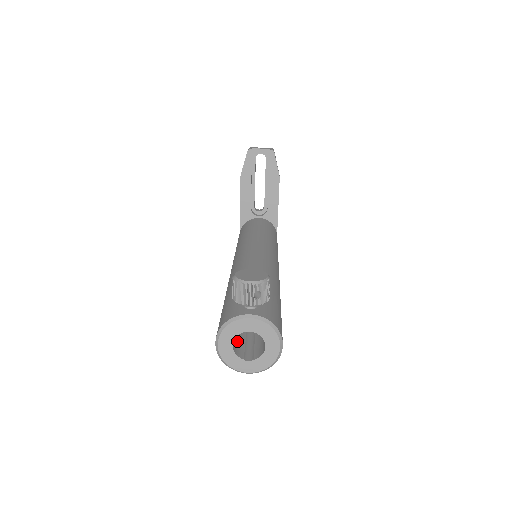
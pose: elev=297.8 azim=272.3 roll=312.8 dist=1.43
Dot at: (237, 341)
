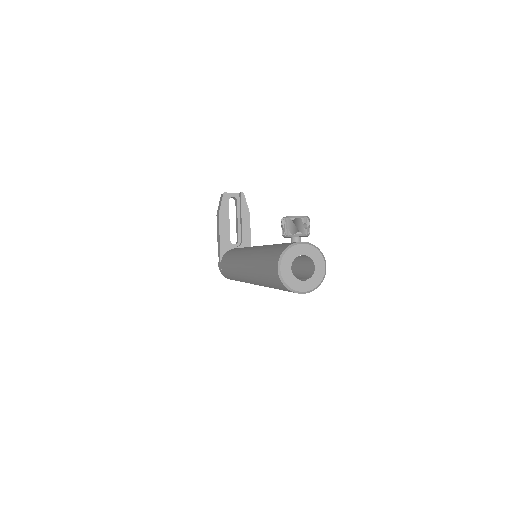
Dot at: occluded
